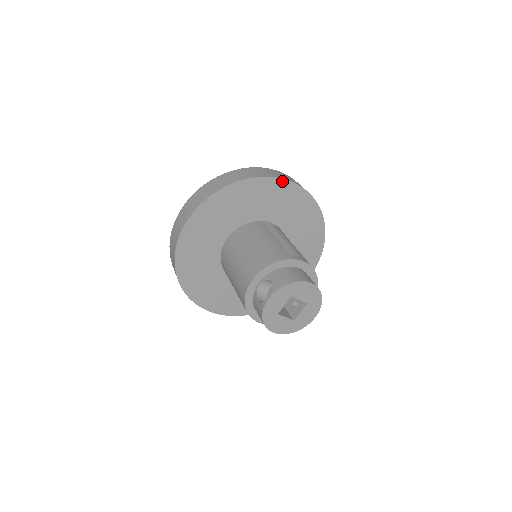
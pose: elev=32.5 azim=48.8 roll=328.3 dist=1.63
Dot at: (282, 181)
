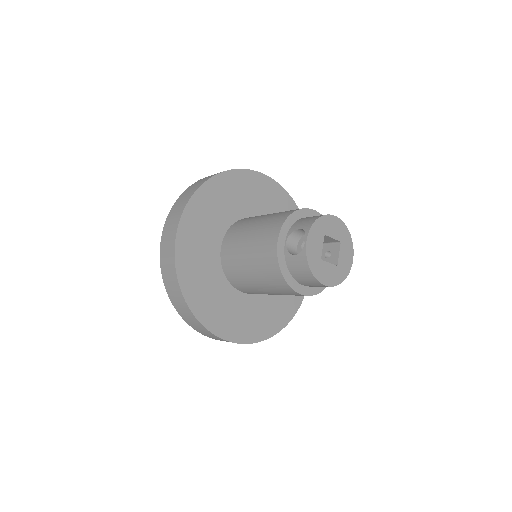
Dot at: (249, 172)
